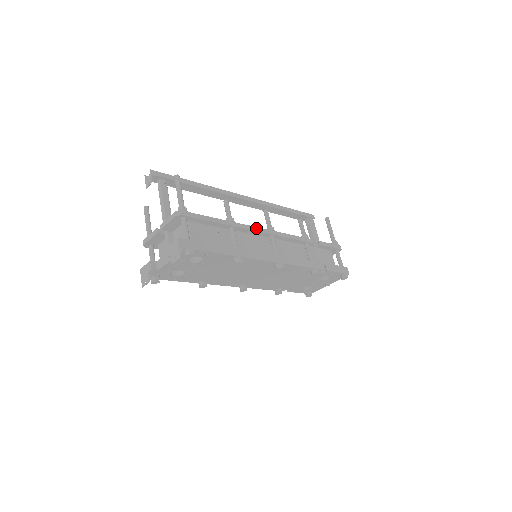
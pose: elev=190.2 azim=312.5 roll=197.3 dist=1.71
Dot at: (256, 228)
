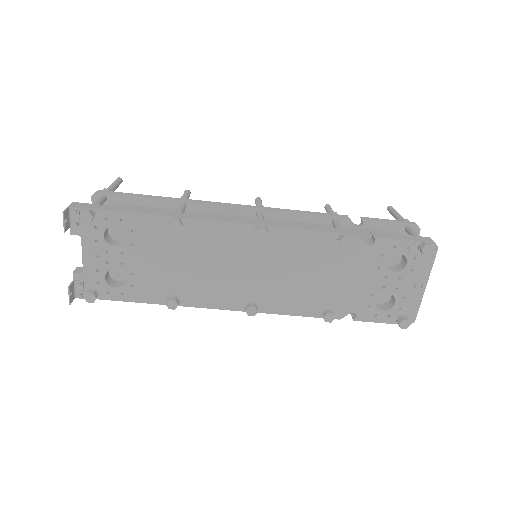
Dot at: (226, 204)
